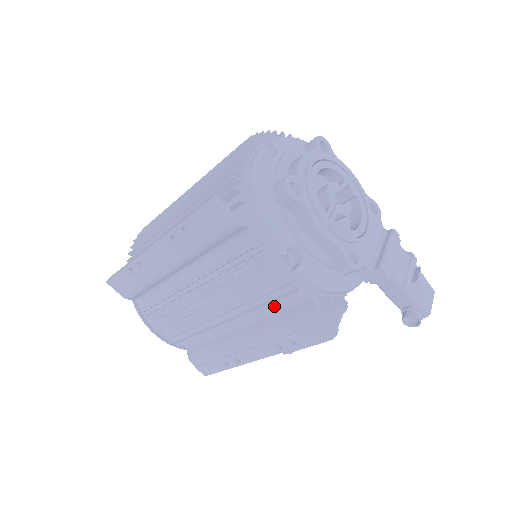
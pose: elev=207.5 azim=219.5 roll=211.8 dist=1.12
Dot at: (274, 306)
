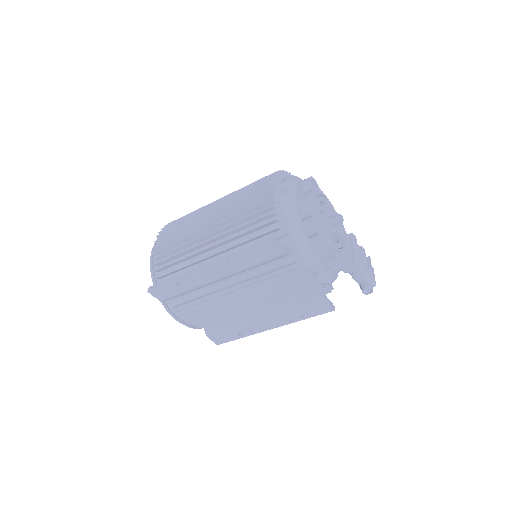
Dot at: occluded
